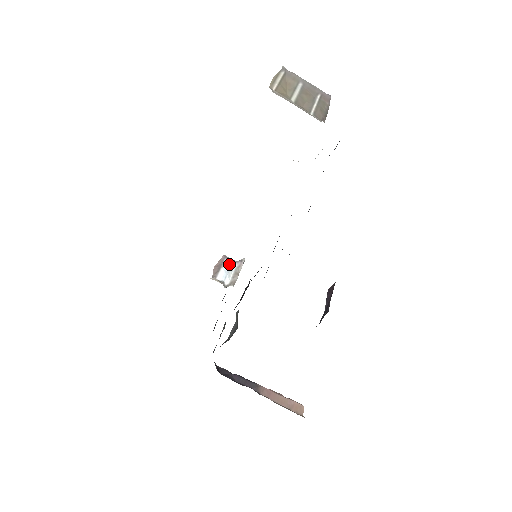
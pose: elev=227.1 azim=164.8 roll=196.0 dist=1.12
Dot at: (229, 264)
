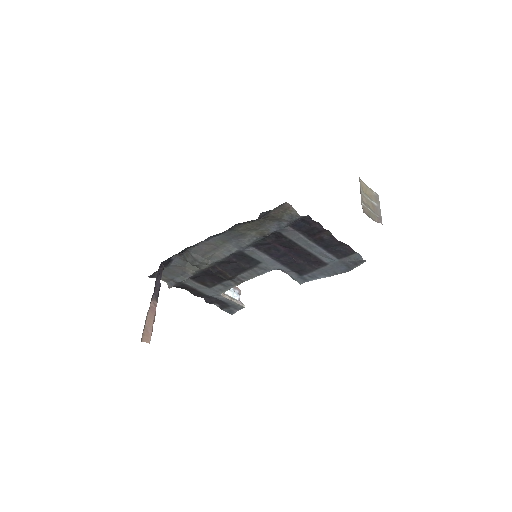
Dot at: (236, 292)
